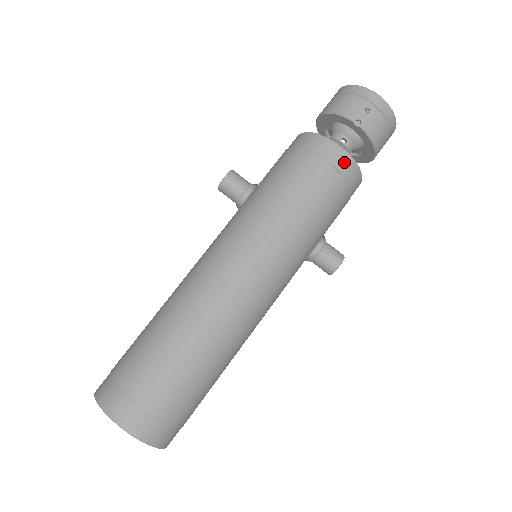
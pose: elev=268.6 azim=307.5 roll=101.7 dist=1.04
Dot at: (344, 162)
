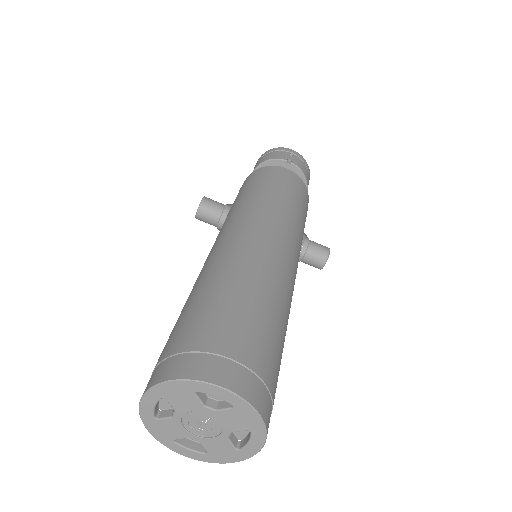
Dot at: (295, 177)
